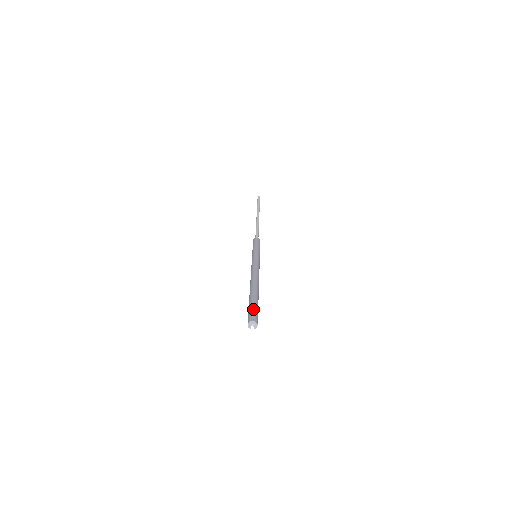
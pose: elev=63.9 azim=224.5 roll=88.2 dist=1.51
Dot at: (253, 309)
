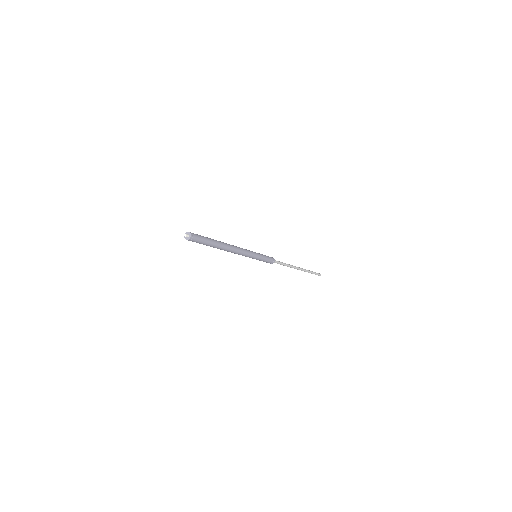
Dot at: (199, 235)
